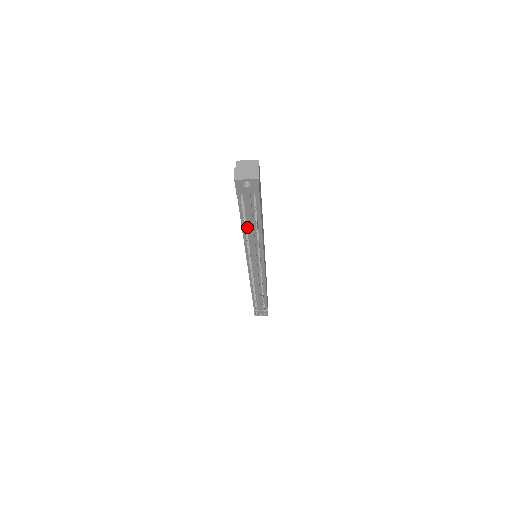
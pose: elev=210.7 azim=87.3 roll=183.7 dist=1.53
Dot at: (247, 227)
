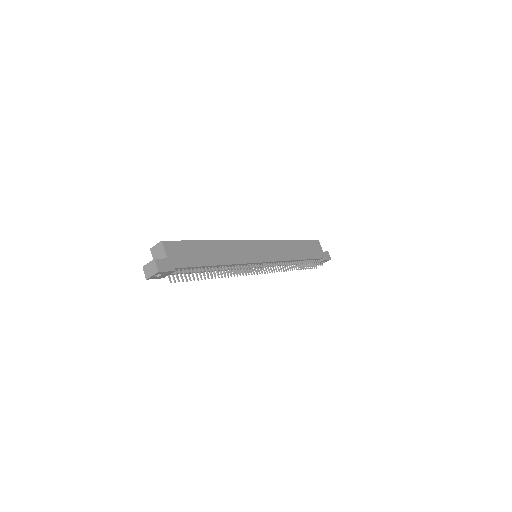
Dot at: occluded
